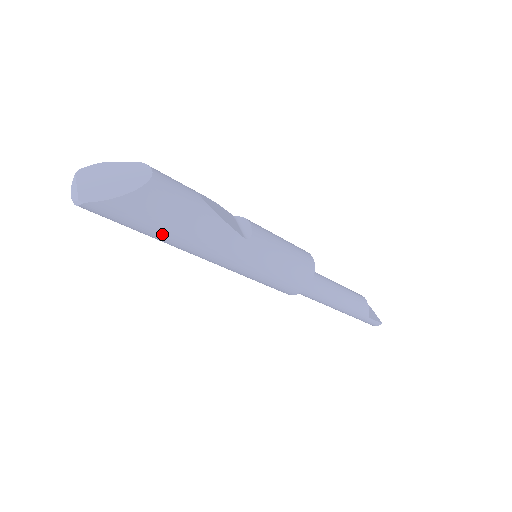
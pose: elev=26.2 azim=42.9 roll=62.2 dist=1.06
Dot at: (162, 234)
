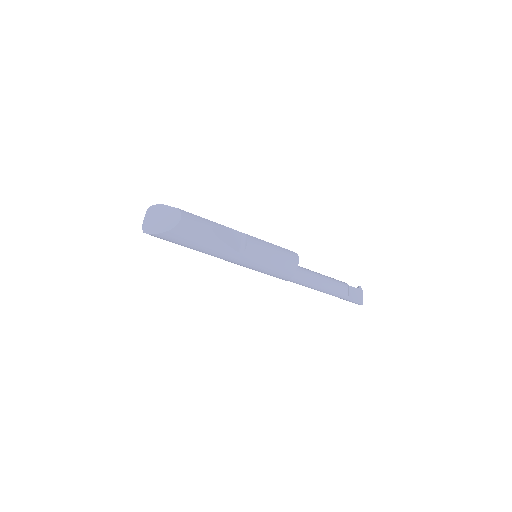
Dot at: (187, 247)
